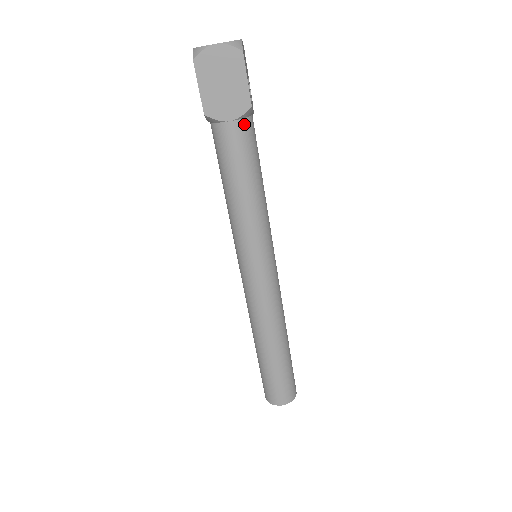
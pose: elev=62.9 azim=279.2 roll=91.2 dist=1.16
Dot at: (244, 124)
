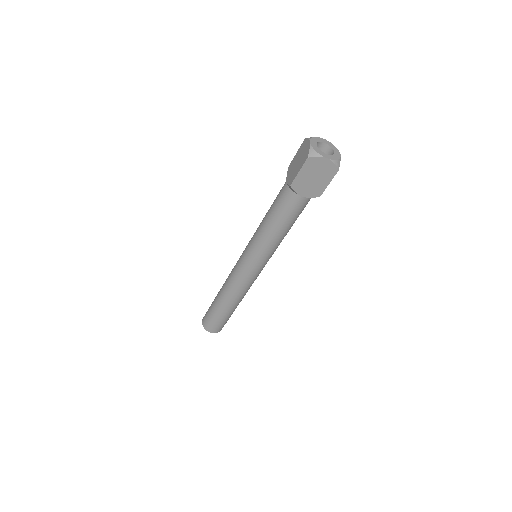
Dot at: (308, 200)
